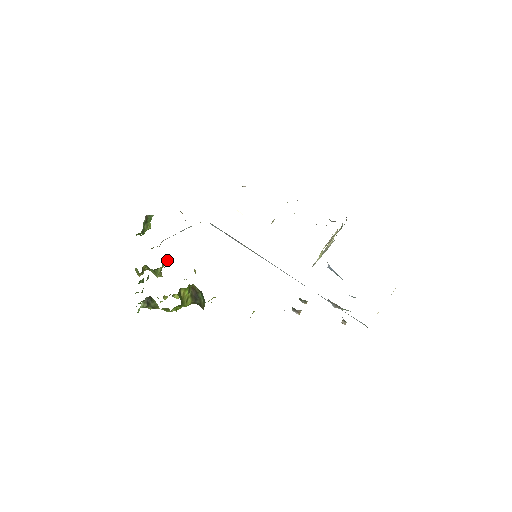
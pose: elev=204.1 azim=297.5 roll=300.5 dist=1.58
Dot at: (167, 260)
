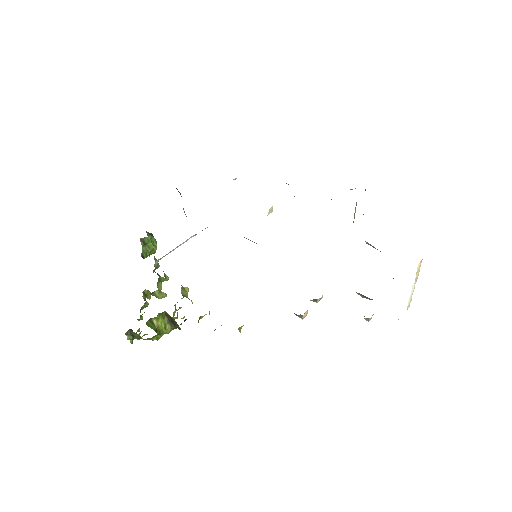
Dot at: (164, 280)
